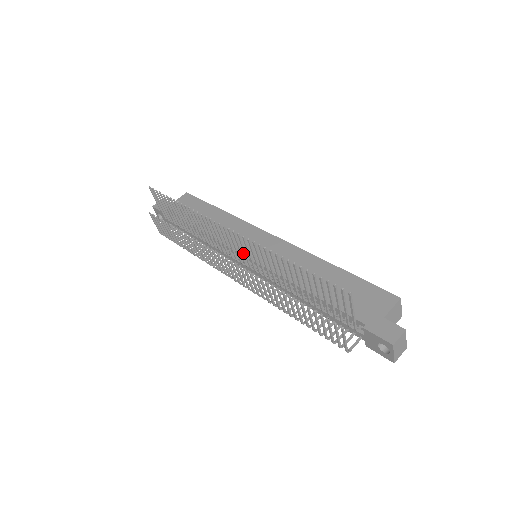
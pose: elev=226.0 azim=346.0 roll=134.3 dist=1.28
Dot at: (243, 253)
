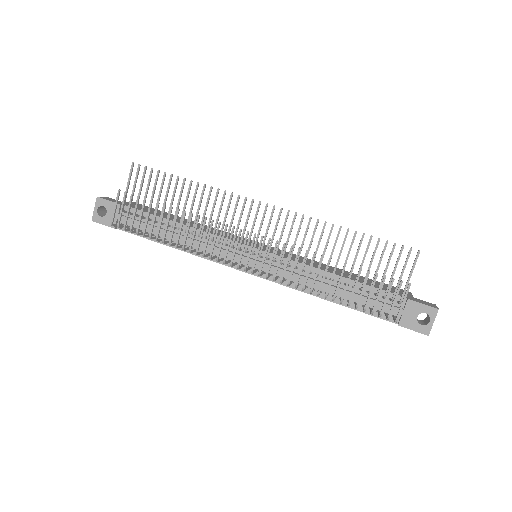
Dot at: occluded
